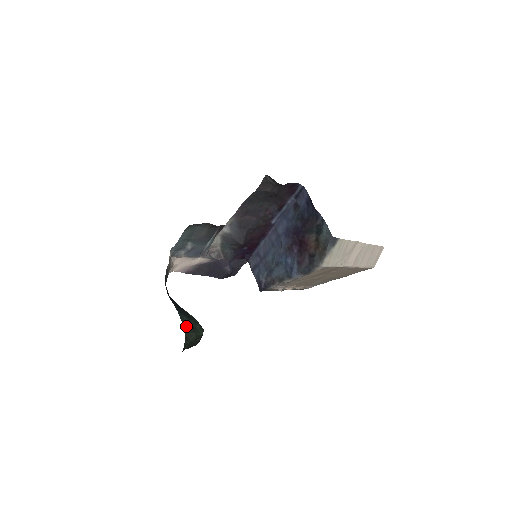
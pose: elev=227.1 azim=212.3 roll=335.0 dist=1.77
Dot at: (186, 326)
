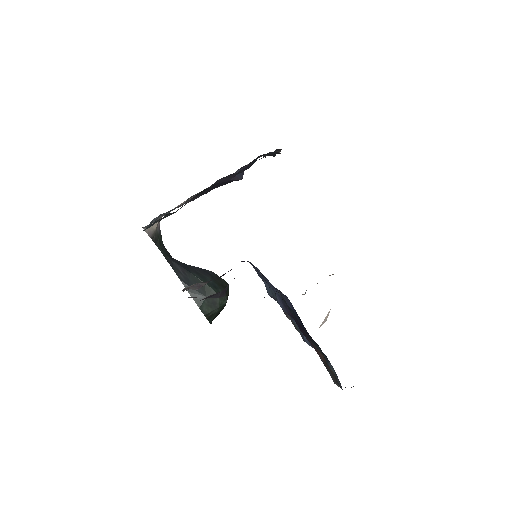
Dot at: (203, 307)
